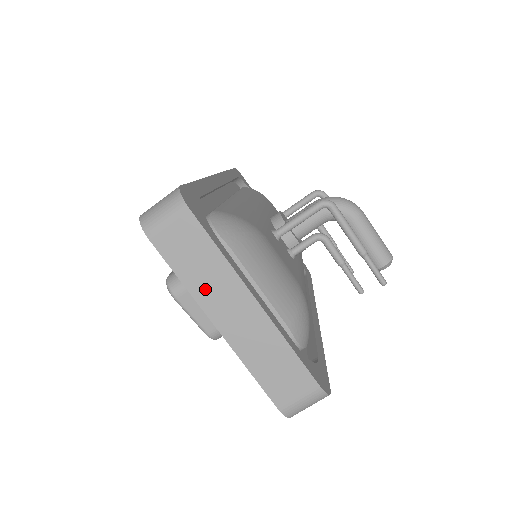
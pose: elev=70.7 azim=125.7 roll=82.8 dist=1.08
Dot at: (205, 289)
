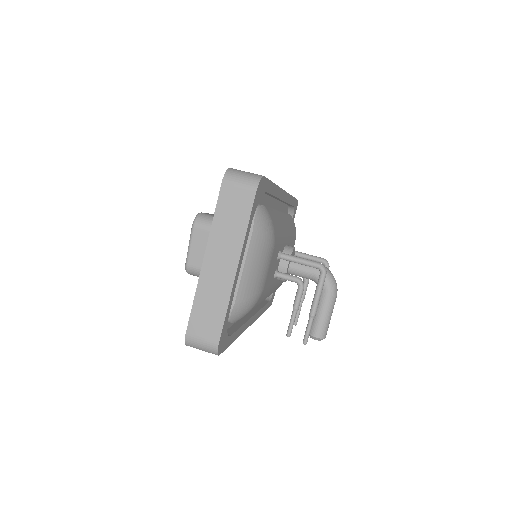
Dot at: (220, 235)
